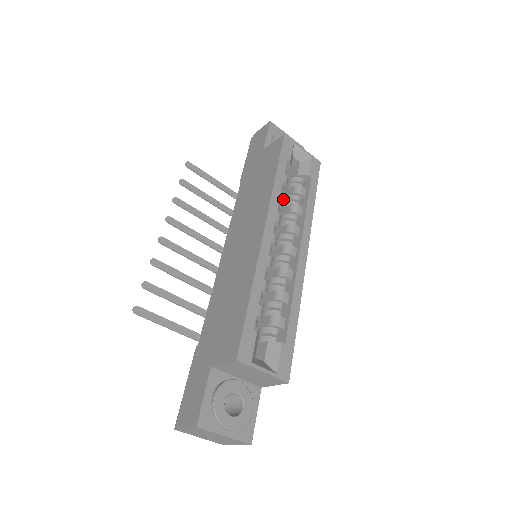
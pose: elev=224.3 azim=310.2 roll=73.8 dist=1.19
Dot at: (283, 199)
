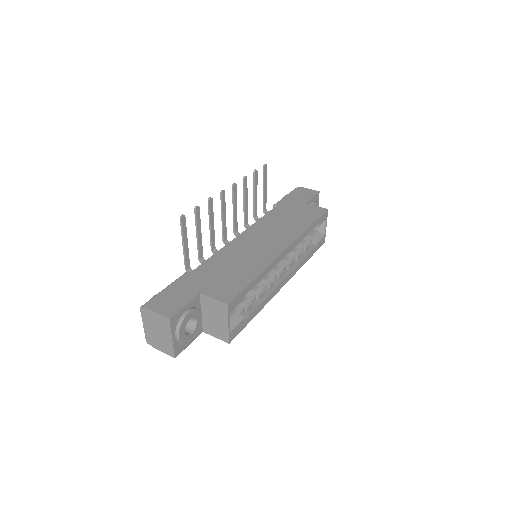
Dot at: occluded
